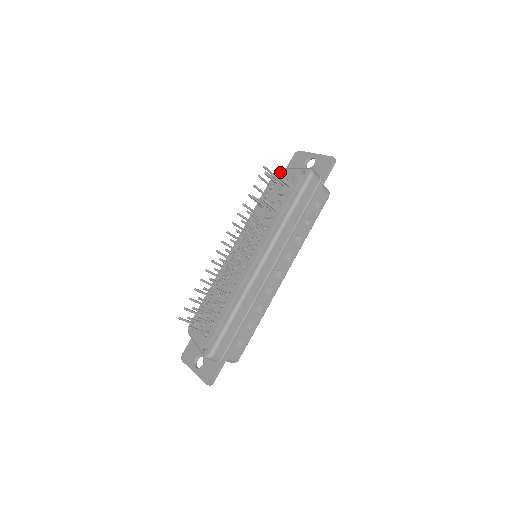
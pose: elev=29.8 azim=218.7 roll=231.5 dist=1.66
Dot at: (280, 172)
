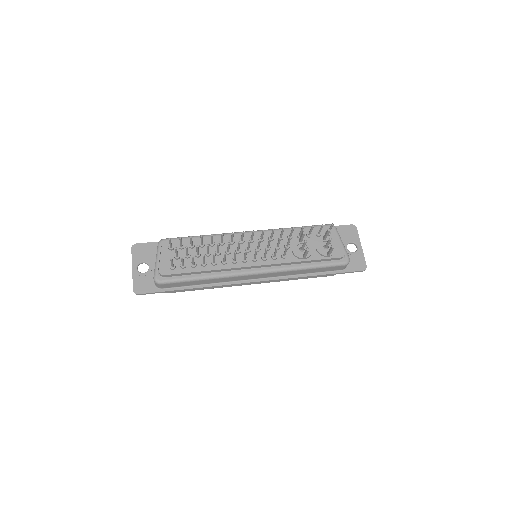
Dot at: (334, 233)
